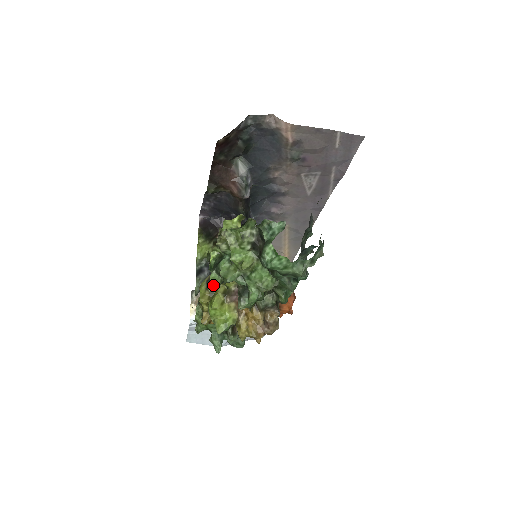
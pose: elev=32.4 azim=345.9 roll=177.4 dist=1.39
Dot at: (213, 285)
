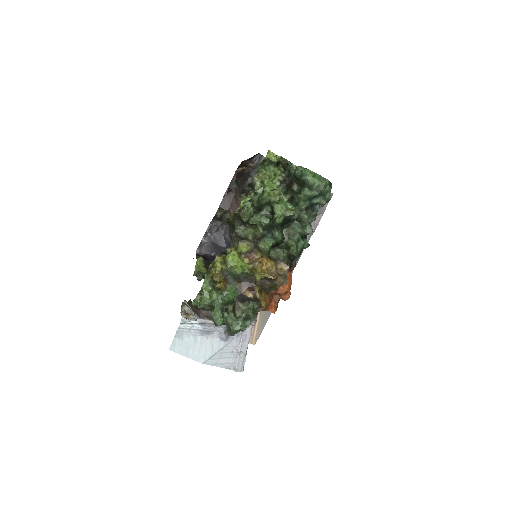
Dot at: (247, 208)
